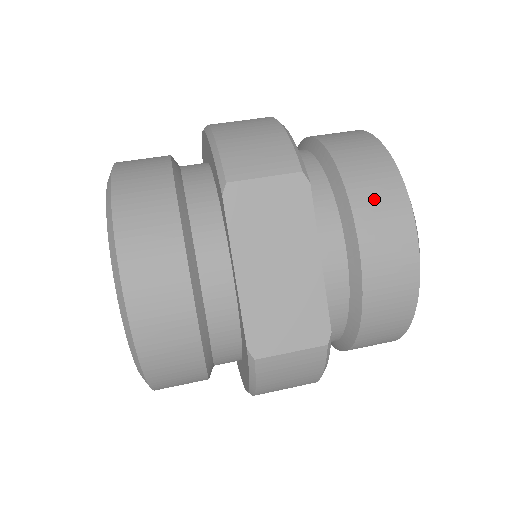
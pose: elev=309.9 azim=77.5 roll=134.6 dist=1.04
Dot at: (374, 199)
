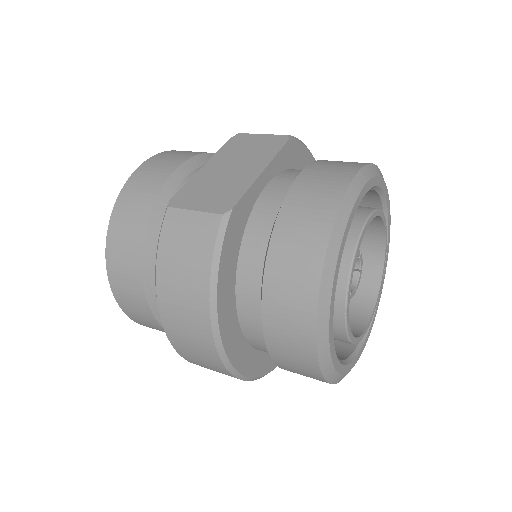
Dot at: (334, 163)
